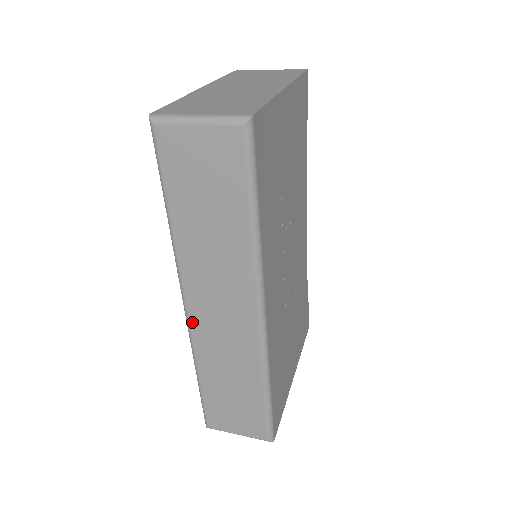
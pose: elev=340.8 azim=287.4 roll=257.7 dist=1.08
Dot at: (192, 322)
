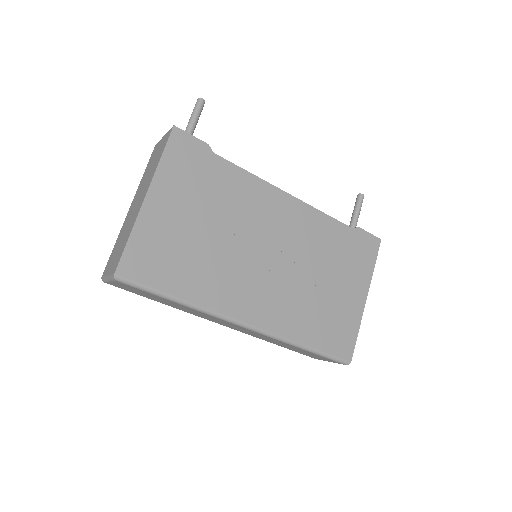
Dot at: occluded
